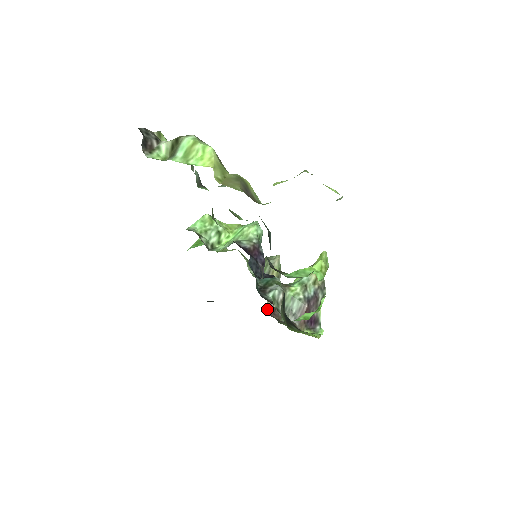
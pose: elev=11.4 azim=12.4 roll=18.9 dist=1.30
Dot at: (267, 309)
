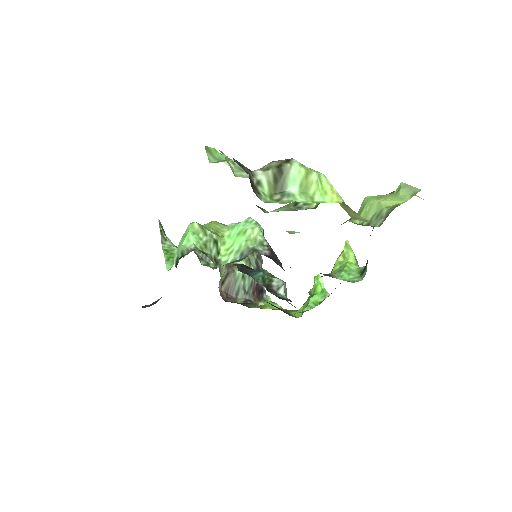
Dot at: (220, 295)
